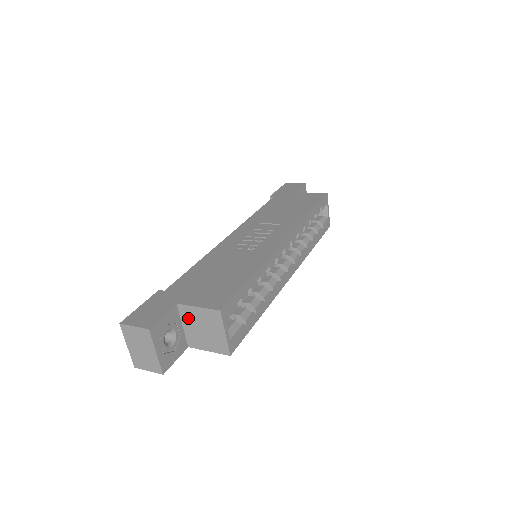
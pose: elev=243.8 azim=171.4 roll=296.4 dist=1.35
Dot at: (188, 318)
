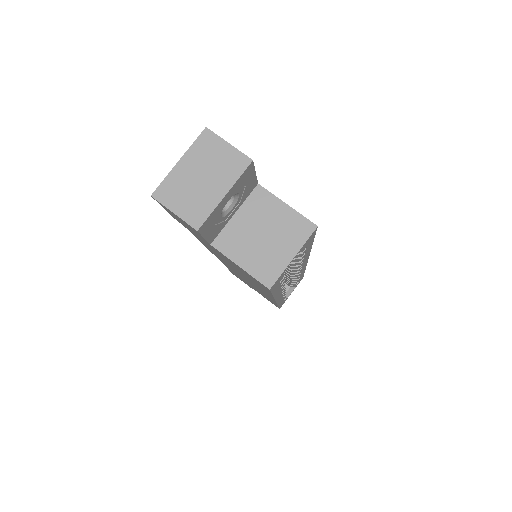
Dot at: (256, 209)
